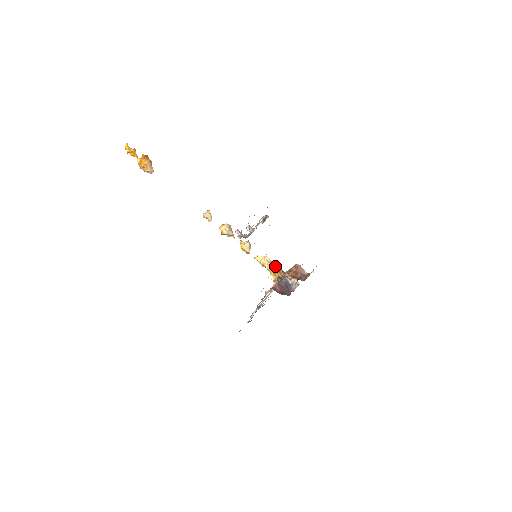
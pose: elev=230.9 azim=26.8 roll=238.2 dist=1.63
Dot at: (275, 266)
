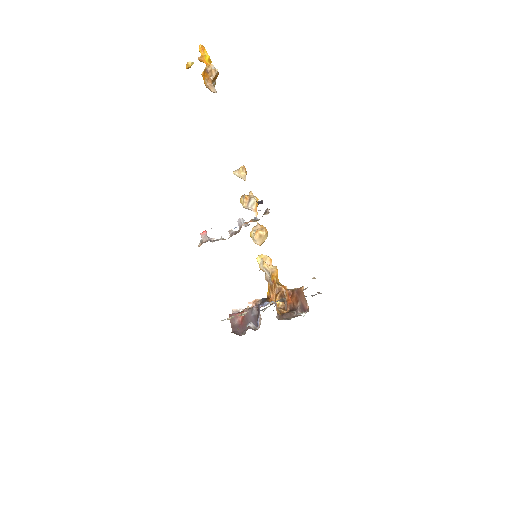
Dot at: (271, 279)
